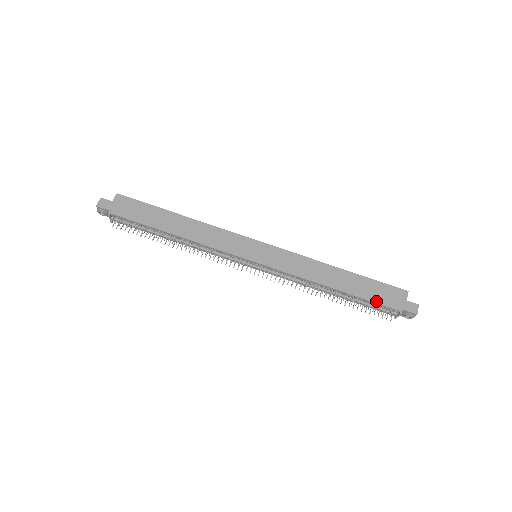
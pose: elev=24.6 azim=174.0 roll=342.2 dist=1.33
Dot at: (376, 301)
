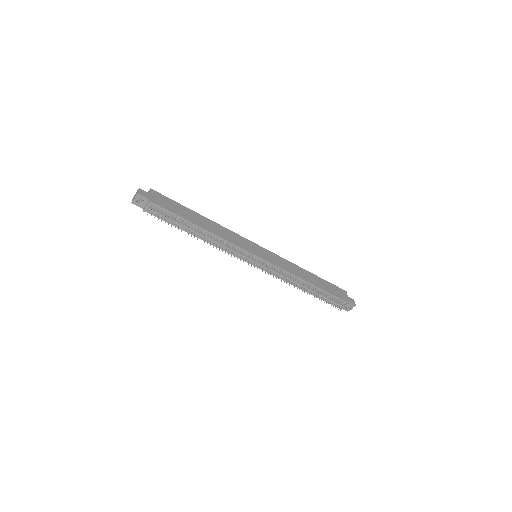
Dot at: (334, 294)
